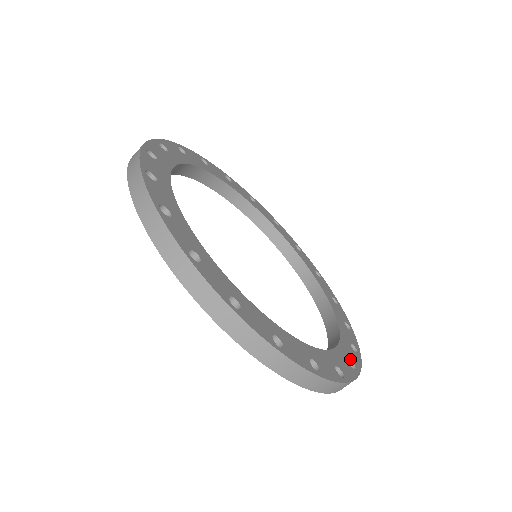
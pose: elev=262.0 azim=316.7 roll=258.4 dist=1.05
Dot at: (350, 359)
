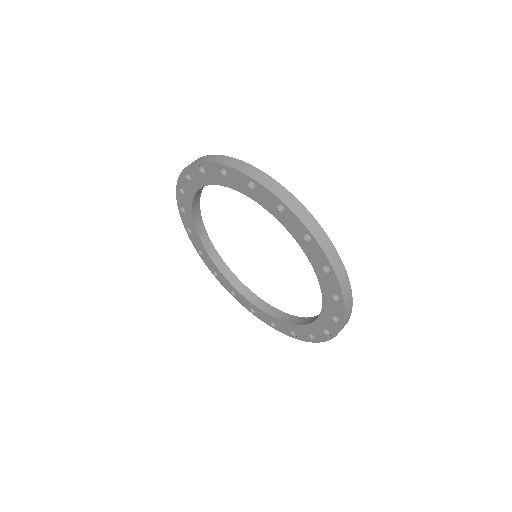
Dot at: occluded
